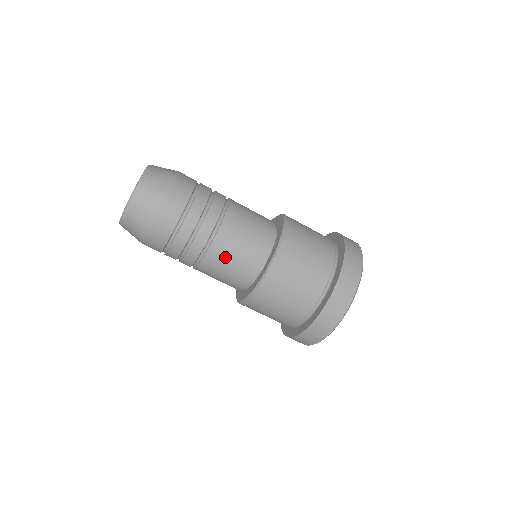
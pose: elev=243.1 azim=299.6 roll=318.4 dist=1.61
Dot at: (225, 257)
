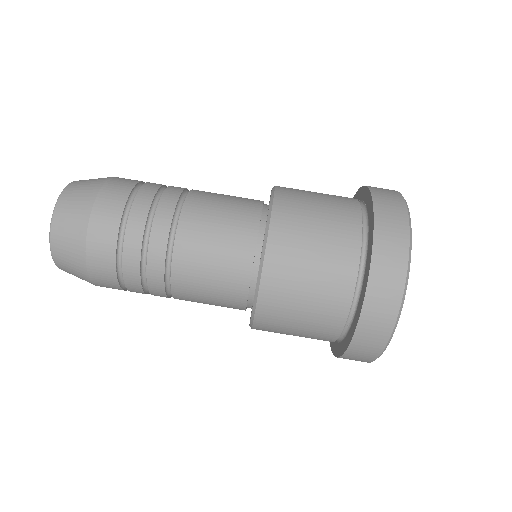
Dot at: (214, 197)
